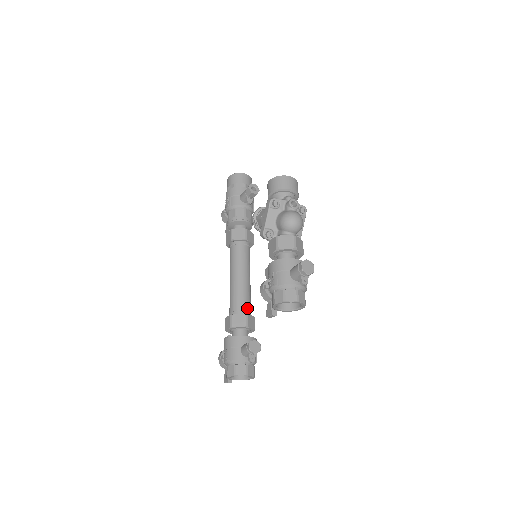
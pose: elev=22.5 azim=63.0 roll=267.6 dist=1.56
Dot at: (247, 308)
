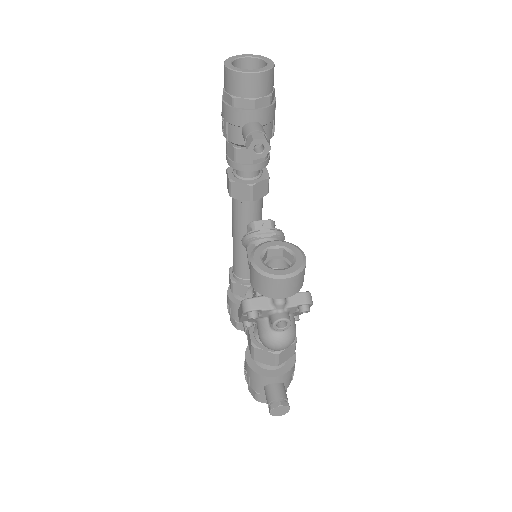
Dot at: occluded
